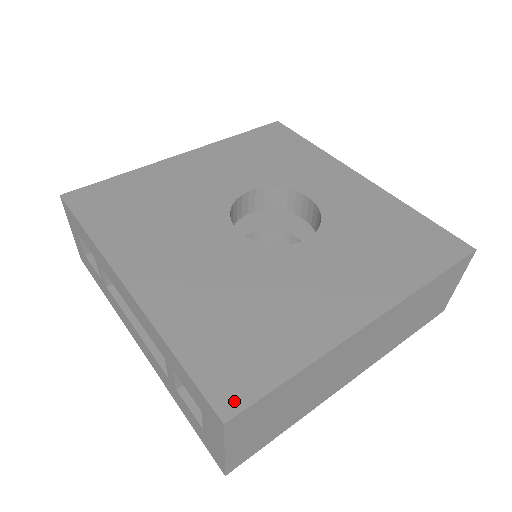
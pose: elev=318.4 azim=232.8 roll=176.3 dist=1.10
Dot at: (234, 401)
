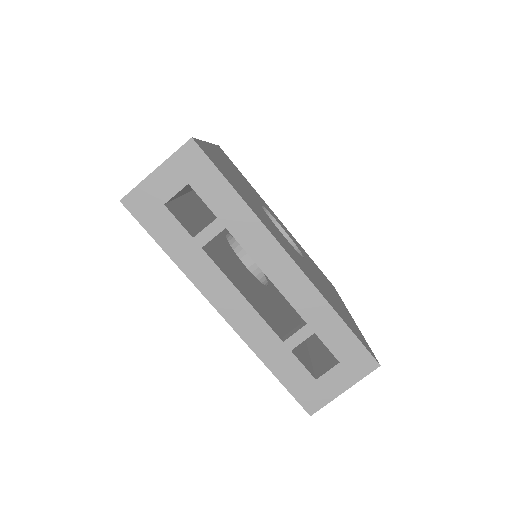
Dot at: (372, 353)
